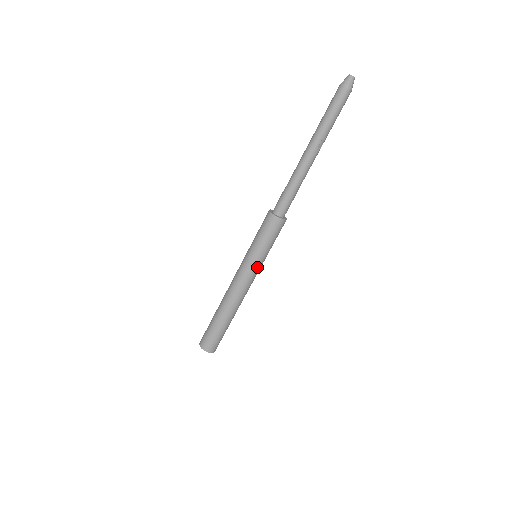
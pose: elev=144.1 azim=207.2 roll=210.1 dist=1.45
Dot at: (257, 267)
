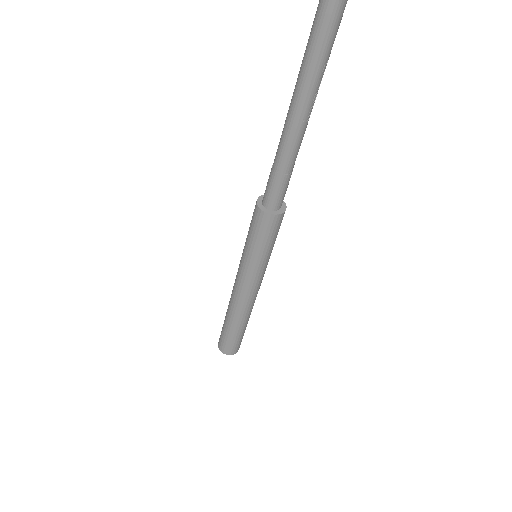
Dot at: (264, 270)
